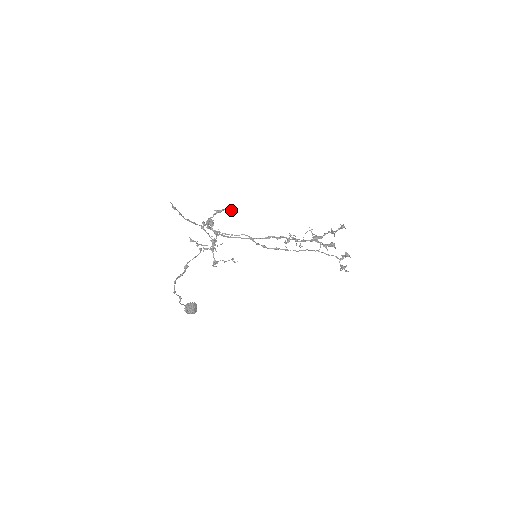
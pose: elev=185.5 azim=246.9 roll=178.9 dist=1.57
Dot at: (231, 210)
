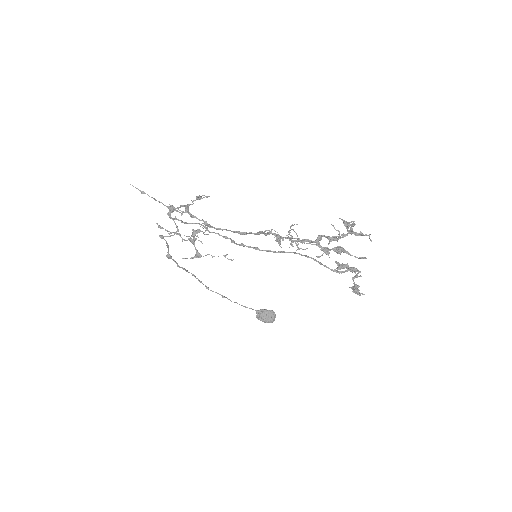
Dot at: (208, 196)
